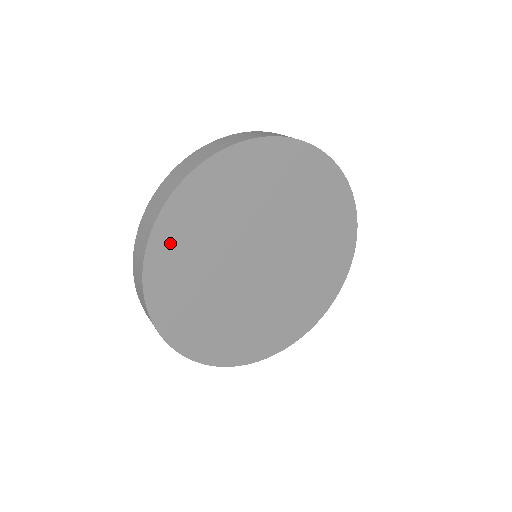
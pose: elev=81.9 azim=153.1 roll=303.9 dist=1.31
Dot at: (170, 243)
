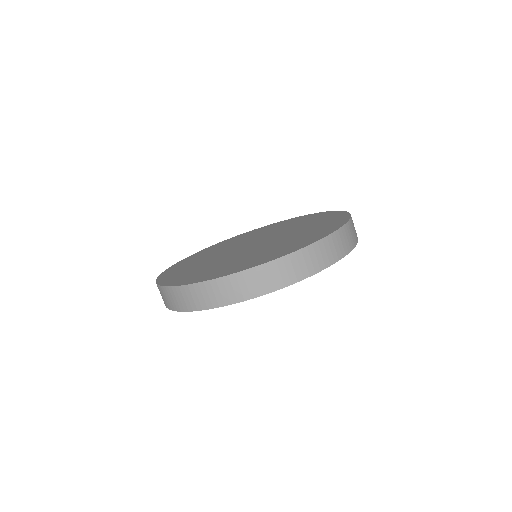
Dot at: occluded
